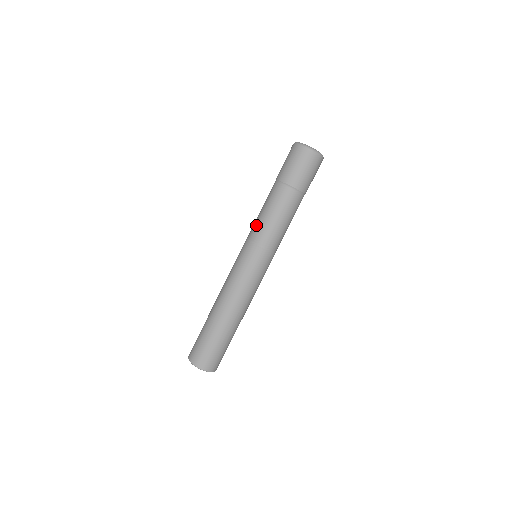
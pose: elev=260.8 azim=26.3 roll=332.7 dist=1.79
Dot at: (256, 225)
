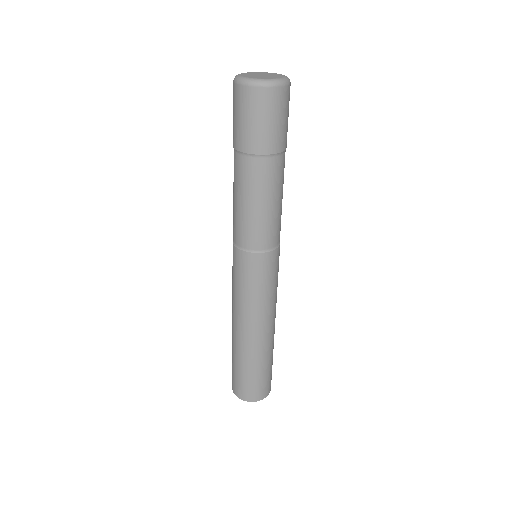
Dot at: occluded
